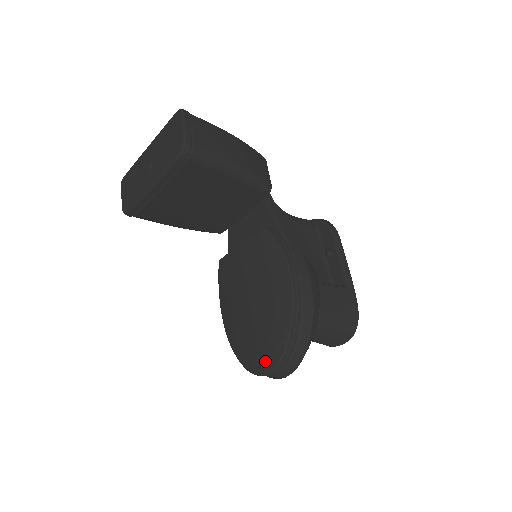
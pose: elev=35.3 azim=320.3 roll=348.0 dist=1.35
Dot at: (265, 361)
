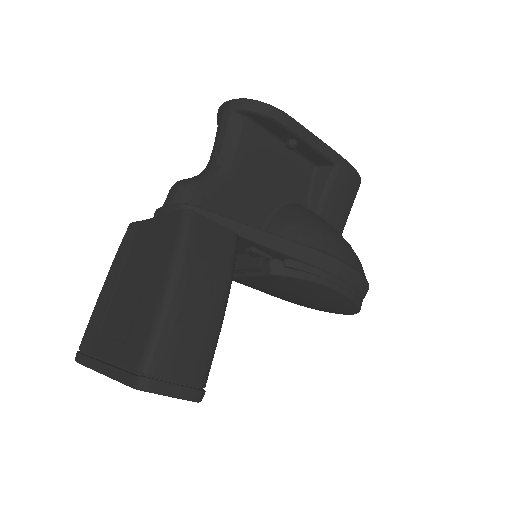
Dot at: occluded
